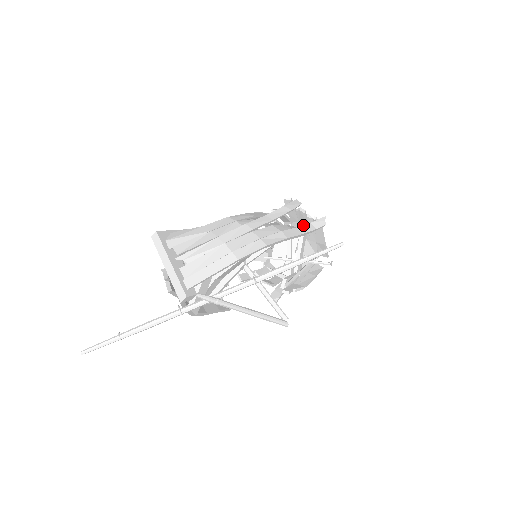
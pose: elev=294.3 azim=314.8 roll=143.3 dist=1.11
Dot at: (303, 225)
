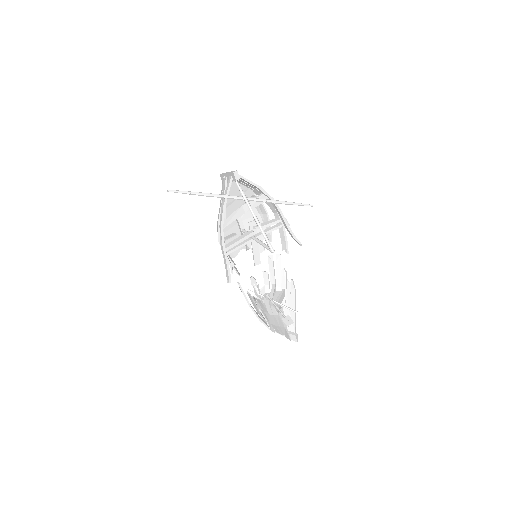
Dot at: occluded
